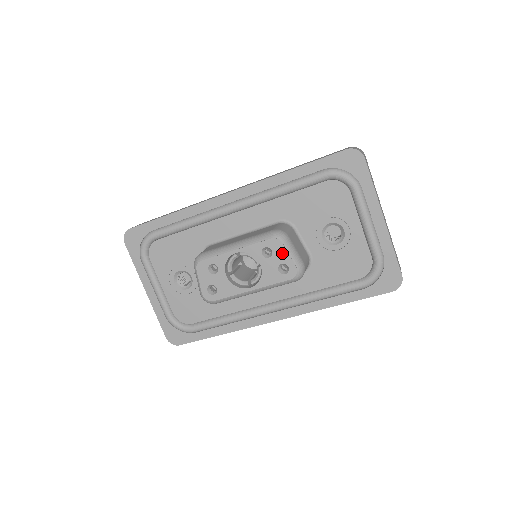
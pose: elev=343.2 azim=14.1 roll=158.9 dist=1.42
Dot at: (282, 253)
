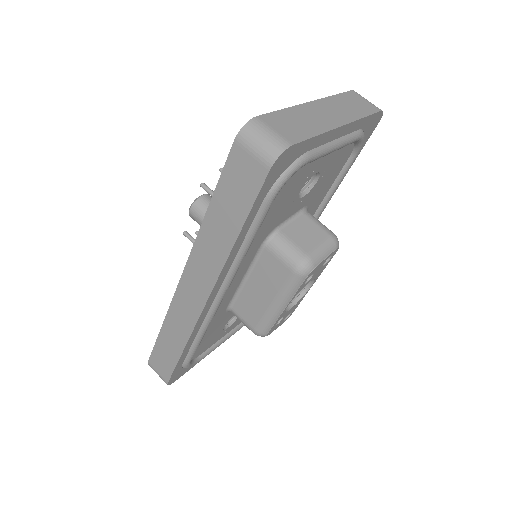
Dot at: (320, 265)
